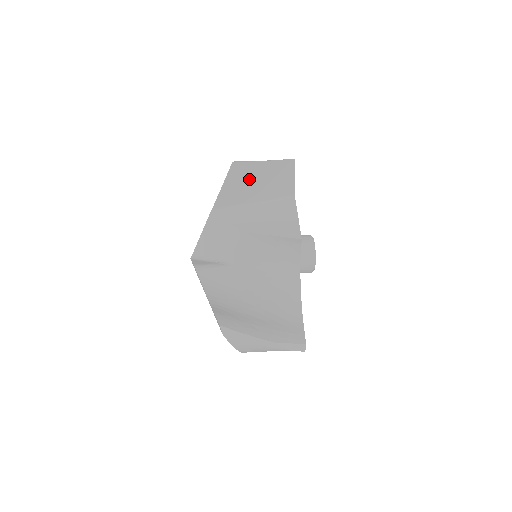
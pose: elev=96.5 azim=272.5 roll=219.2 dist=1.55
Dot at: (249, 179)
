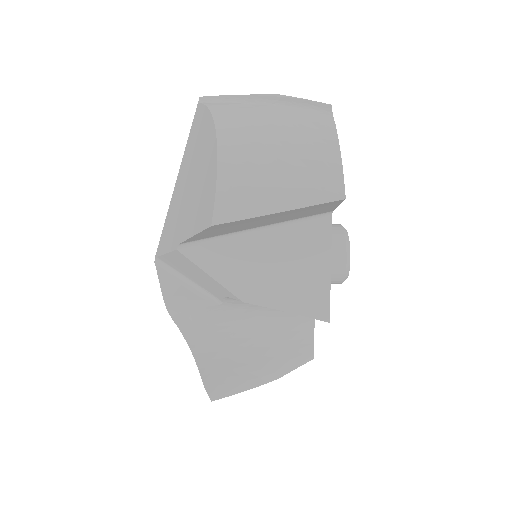
Dot at: (246, 223)
